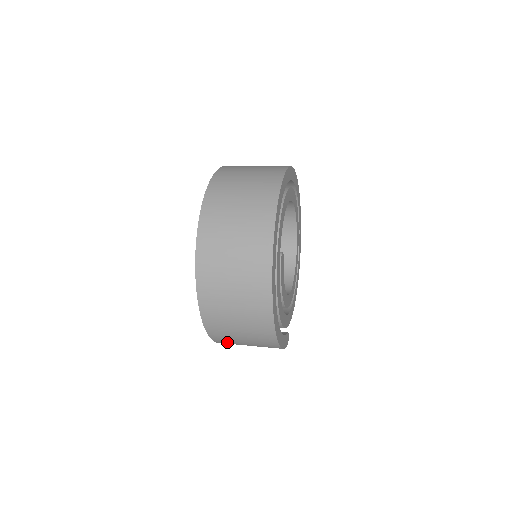
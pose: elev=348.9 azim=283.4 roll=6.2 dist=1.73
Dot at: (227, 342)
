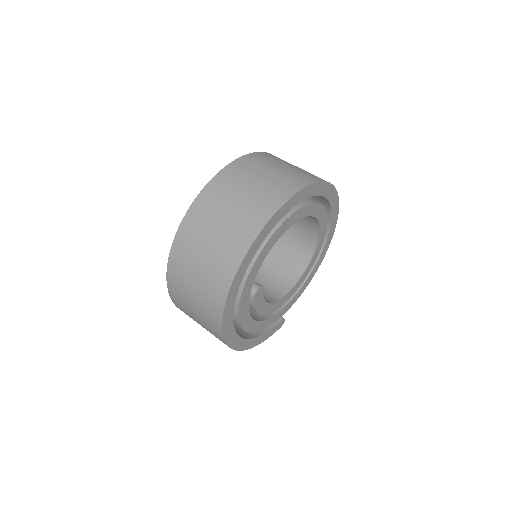
Dot at: occluded
